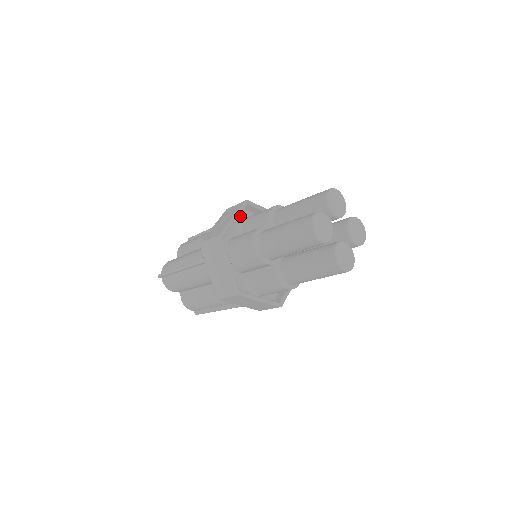
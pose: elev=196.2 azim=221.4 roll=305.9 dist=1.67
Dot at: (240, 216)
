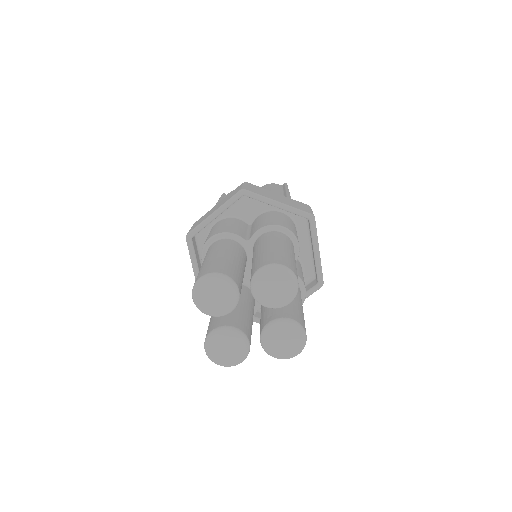
Dot at: (202, 242)
